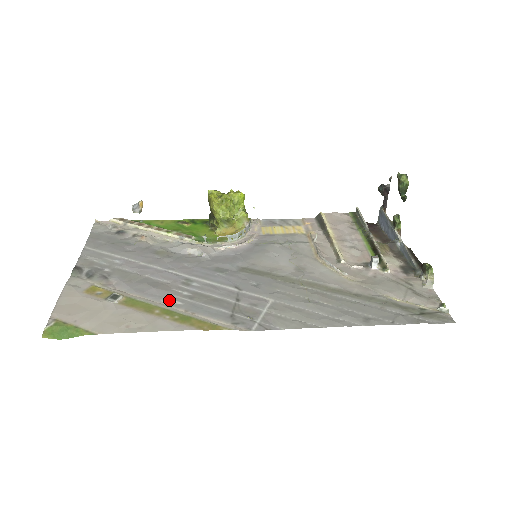
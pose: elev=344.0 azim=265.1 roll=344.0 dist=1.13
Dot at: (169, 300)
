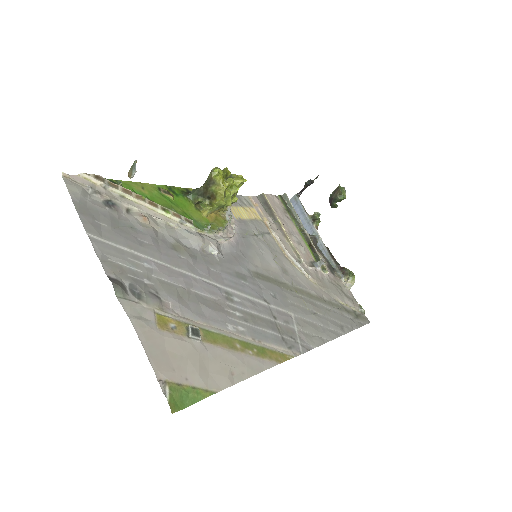
Dot at: (233, 326)
